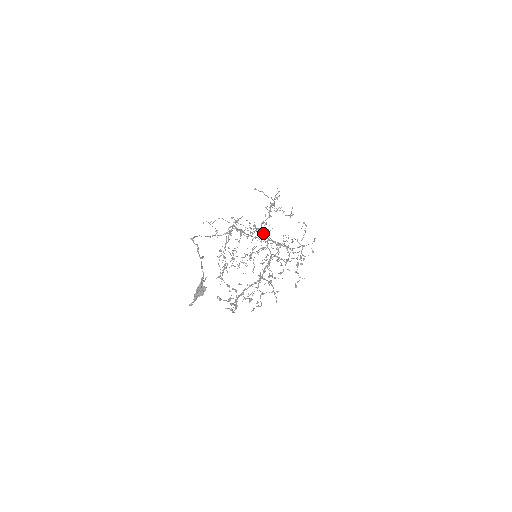
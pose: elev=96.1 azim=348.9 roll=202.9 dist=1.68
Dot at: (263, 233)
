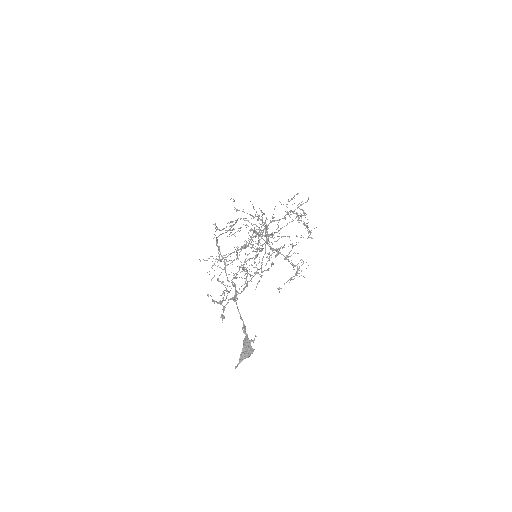
Dot at: (266, 227)
